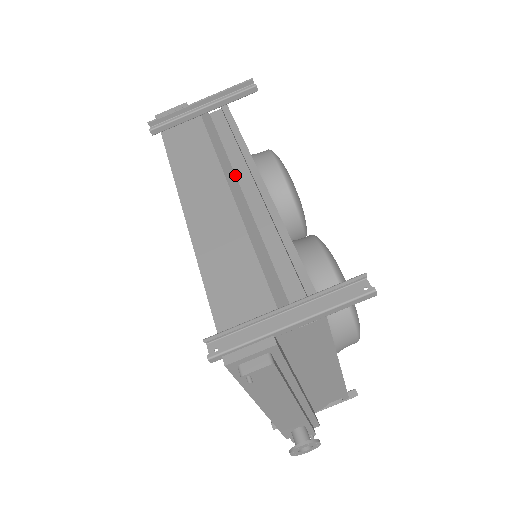
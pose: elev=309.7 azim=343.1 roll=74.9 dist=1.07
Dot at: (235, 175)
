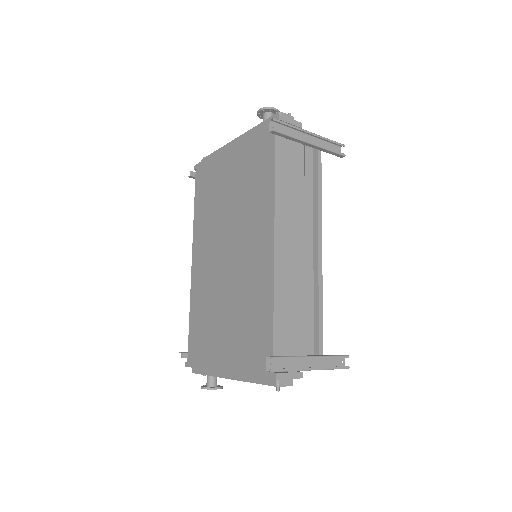
Dot at: (305, 222)
